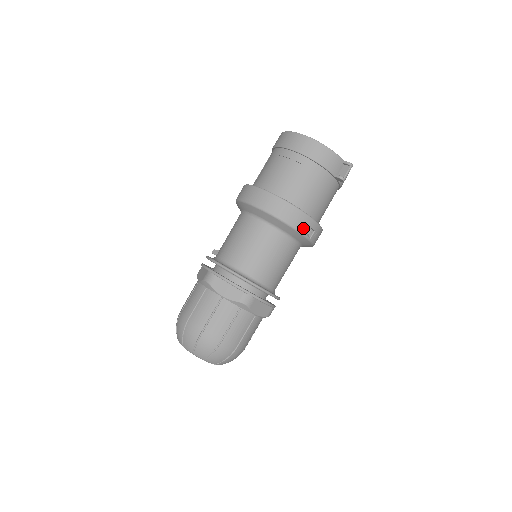
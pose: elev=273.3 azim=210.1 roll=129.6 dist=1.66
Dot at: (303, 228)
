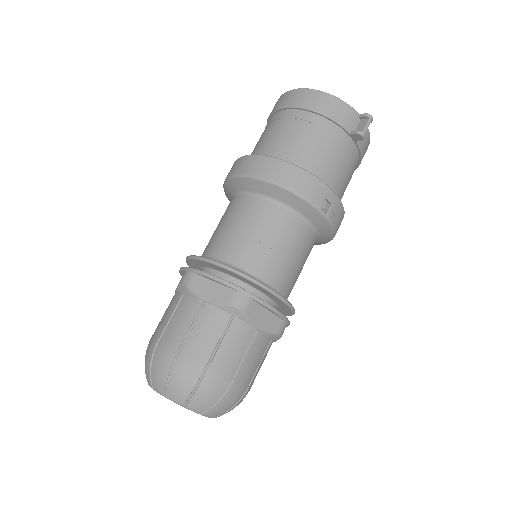
Dot at: (314, 197)
